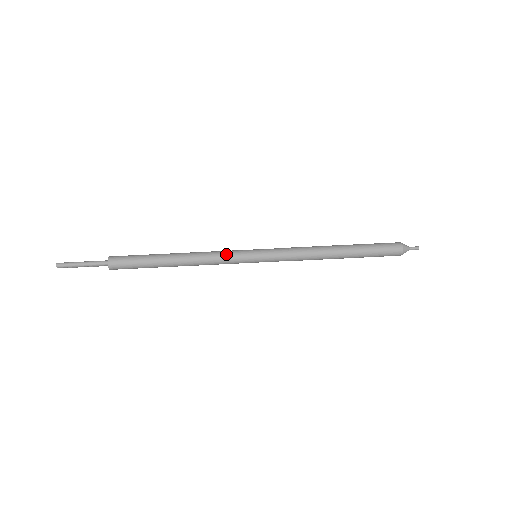
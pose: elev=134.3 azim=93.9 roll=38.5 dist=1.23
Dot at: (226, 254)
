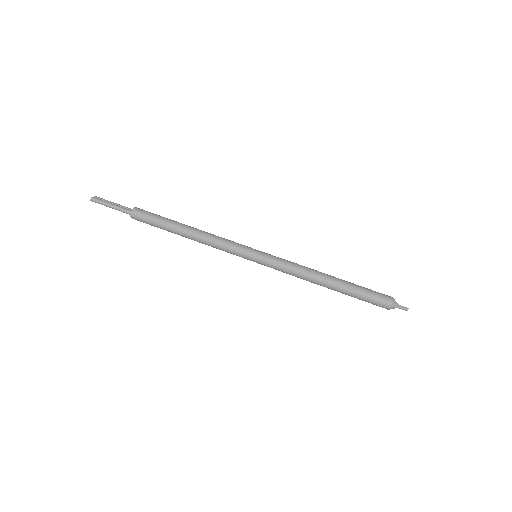
Dot at: (229, 246)
